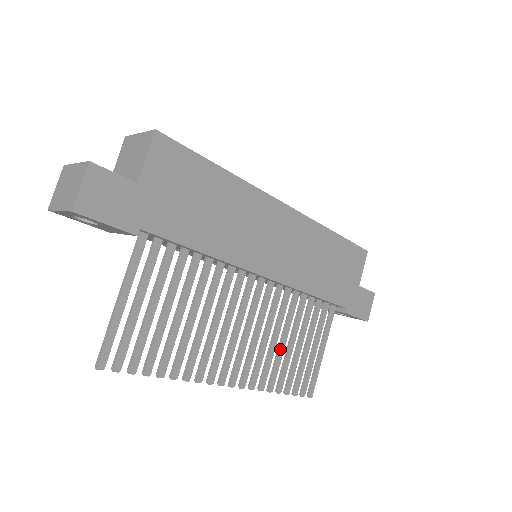
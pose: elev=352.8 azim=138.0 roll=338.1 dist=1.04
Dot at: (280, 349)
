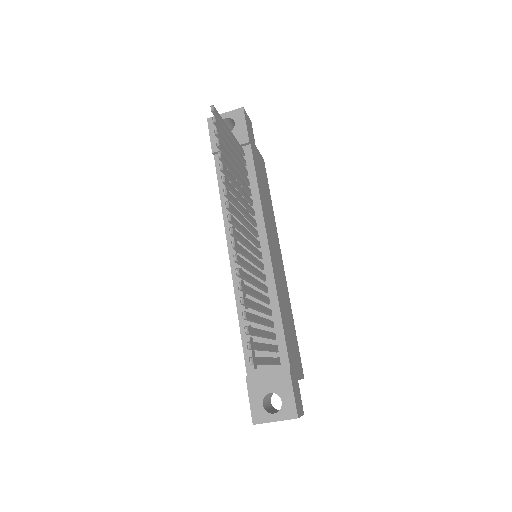
Dot at: (254, 290)
